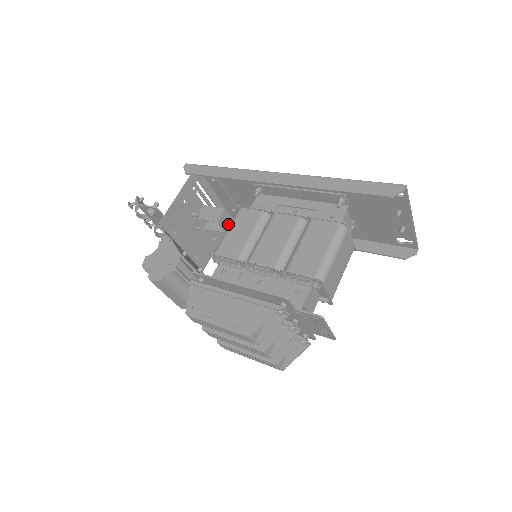
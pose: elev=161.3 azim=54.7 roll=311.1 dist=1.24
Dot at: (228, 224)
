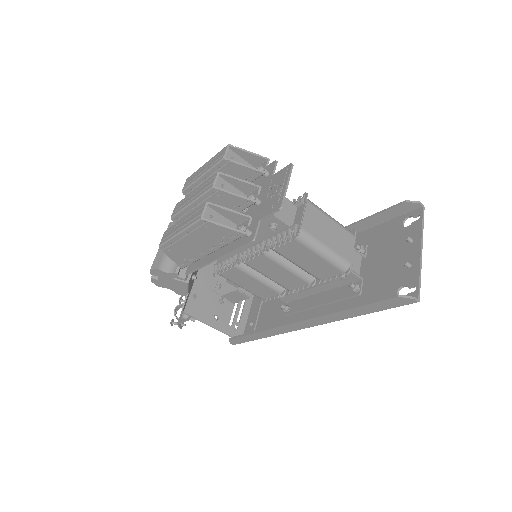
Dot at: (245, 292)
